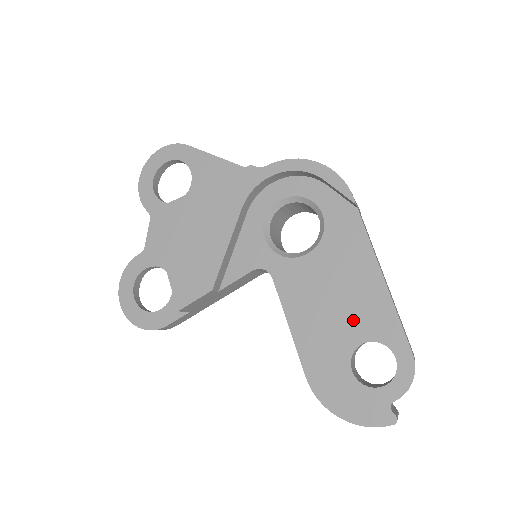
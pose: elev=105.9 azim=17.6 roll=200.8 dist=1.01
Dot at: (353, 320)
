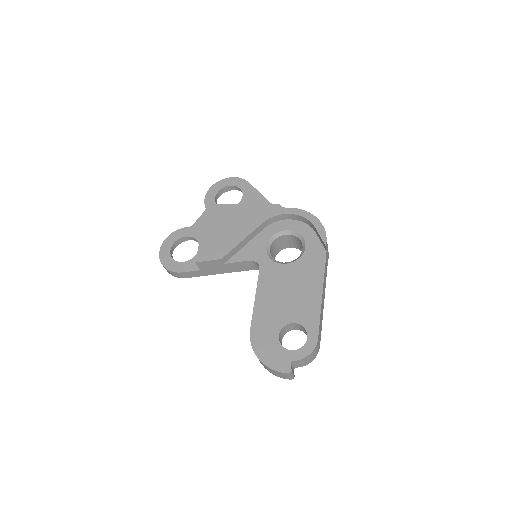
Dot at: (294, 308)
